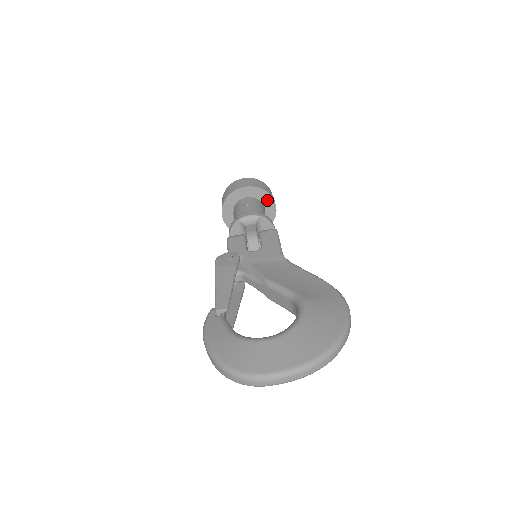
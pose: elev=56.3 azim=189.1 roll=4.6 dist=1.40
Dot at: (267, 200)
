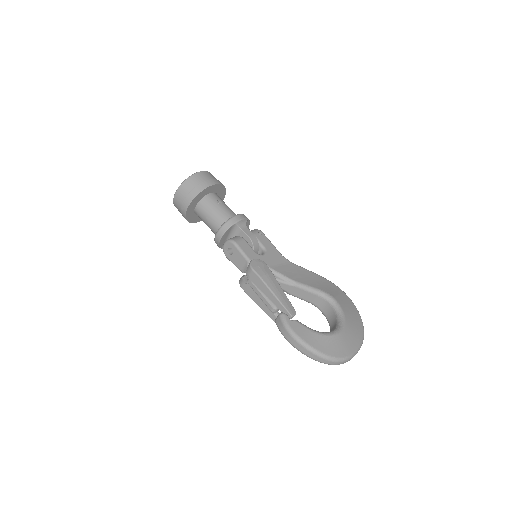
Dot at: (222, 194)
